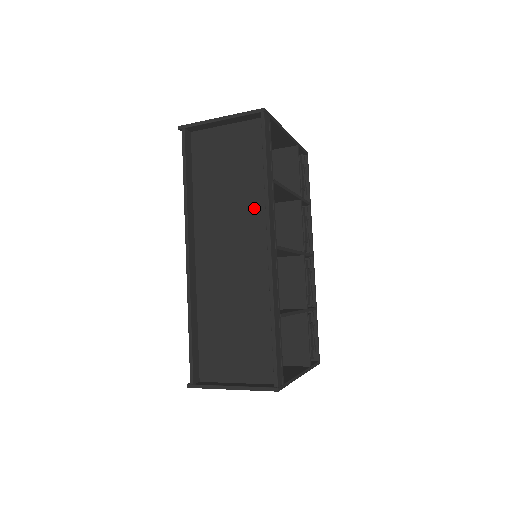
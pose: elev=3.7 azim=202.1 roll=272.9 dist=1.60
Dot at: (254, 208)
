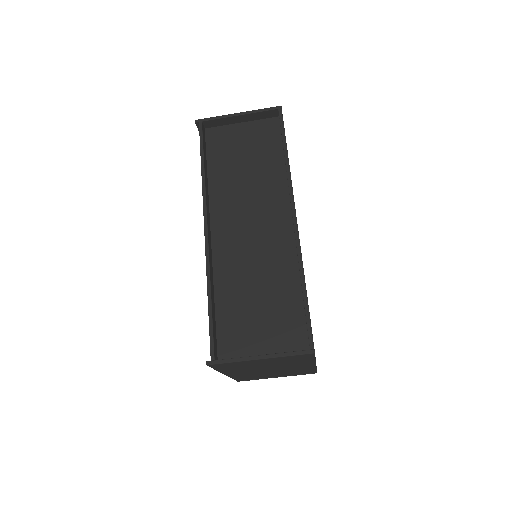
Dot at: (273, 189)
